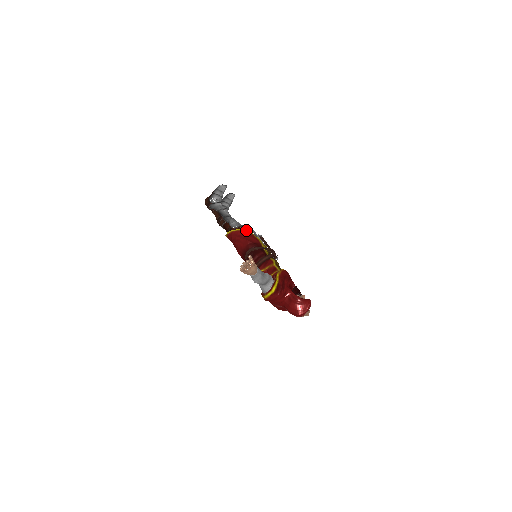
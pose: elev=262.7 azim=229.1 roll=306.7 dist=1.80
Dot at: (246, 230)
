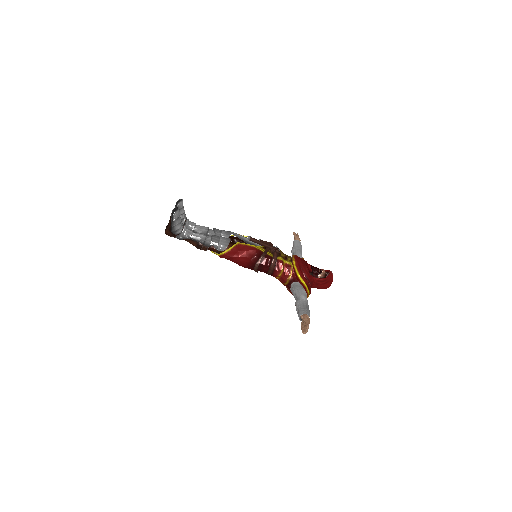
Dot at: (235, 244)
